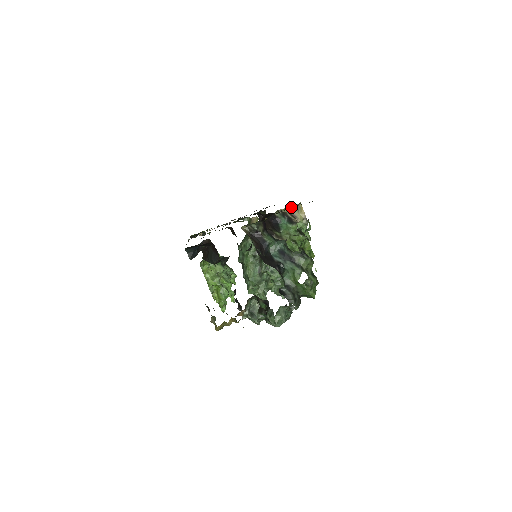
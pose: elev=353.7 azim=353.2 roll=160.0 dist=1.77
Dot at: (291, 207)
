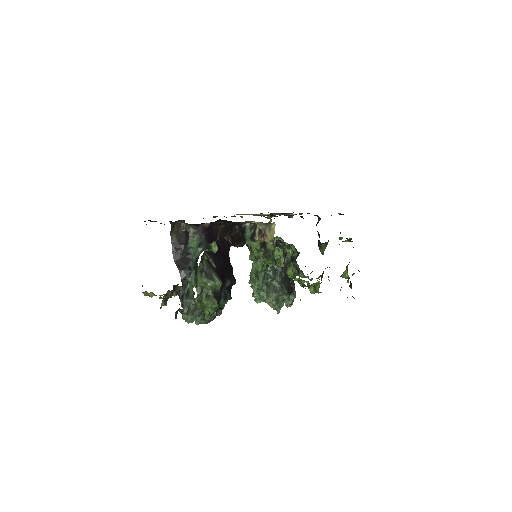
Dot at: occluded
